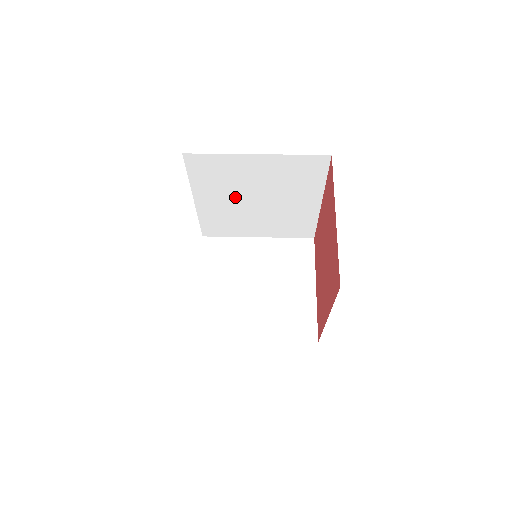
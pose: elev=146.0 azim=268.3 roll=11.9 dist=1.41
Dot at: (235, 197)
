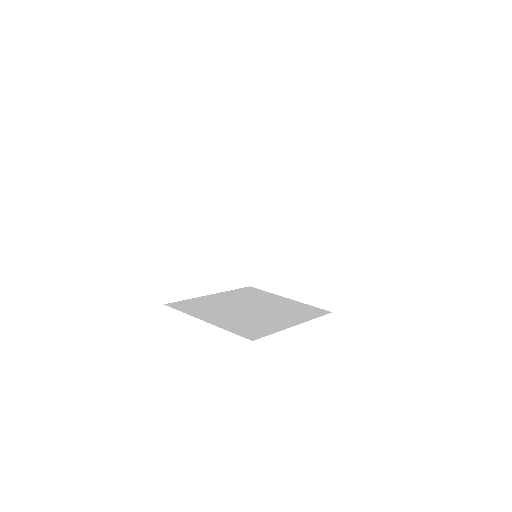
Dot at: occluded
